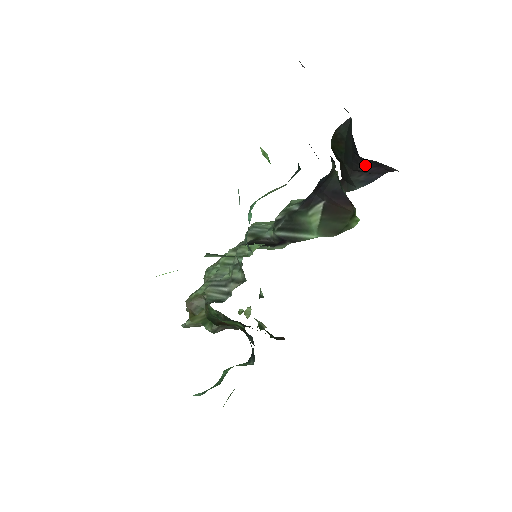
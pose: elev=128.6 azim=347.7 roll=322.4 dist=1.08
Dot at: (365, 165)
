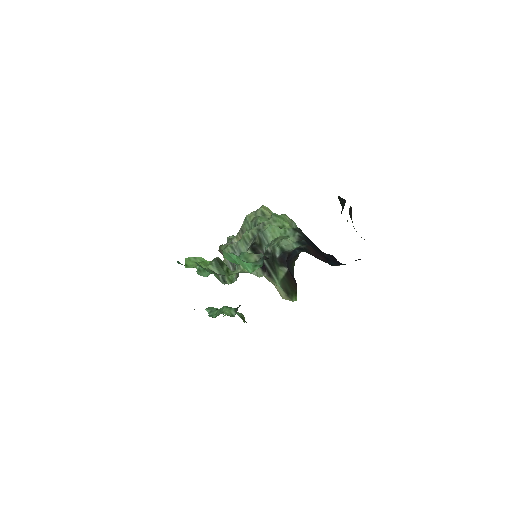
Dot at: occluded
